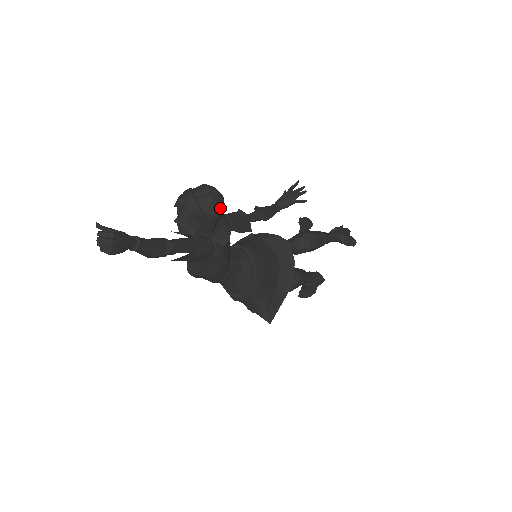
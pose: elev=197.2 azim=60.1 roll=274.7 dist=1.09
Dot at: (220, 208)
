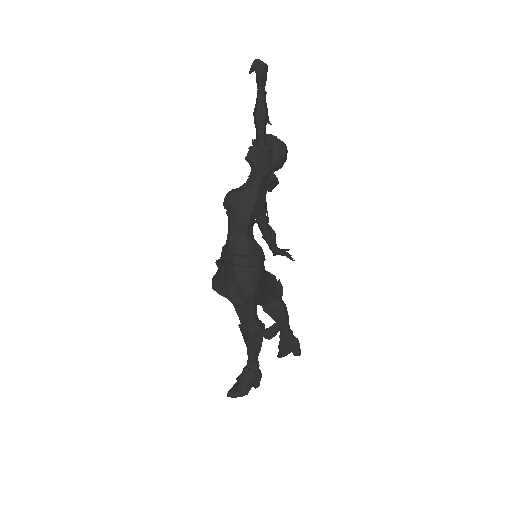
Dot at: occluded
